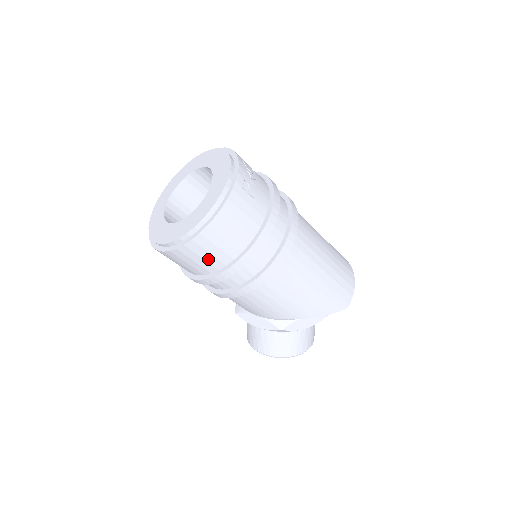
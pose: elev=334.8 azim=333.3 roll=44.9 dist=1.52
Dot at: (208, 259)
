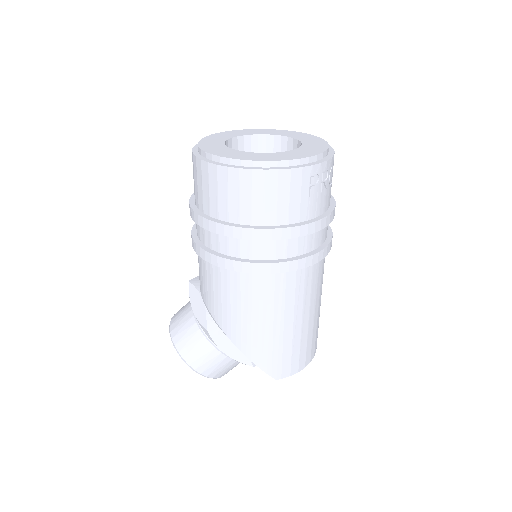
Dot at: (221, 200)
